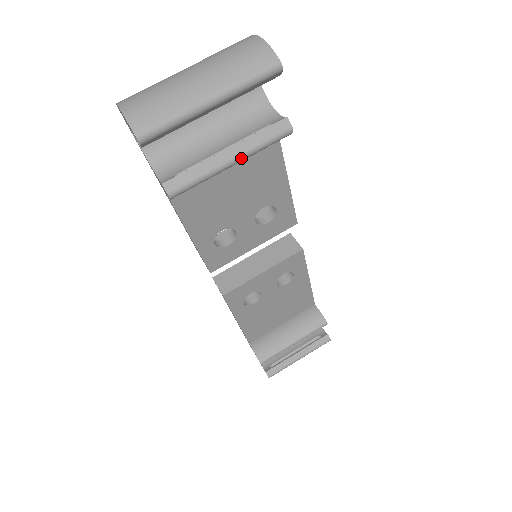
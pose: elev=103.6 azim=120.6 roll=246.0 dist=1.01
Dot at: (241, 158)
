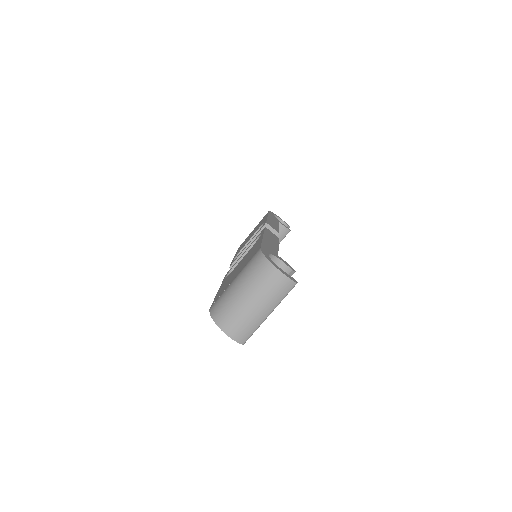
Dot at: occluded
